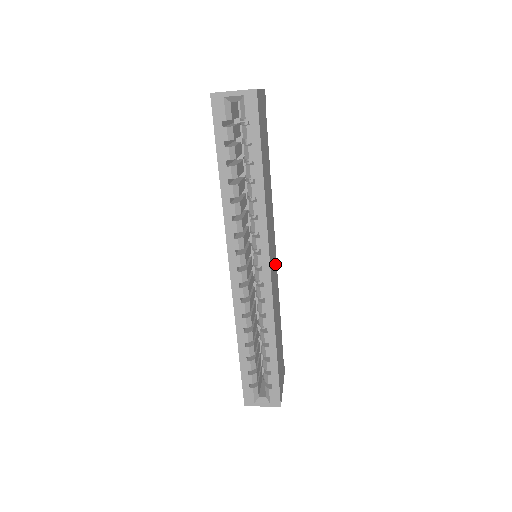
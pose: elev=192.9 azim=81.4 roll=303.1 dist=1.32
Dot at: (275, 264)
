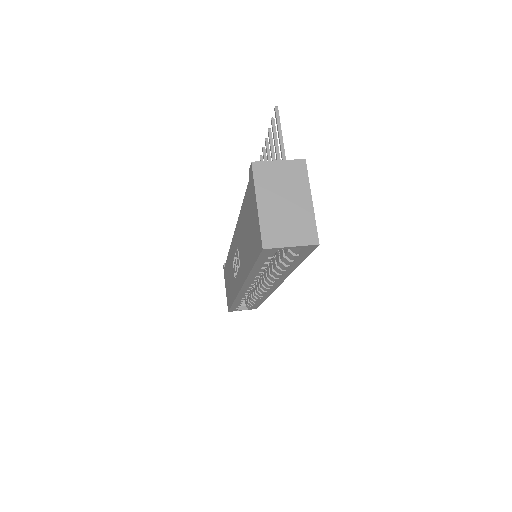
Dot at: occluded
